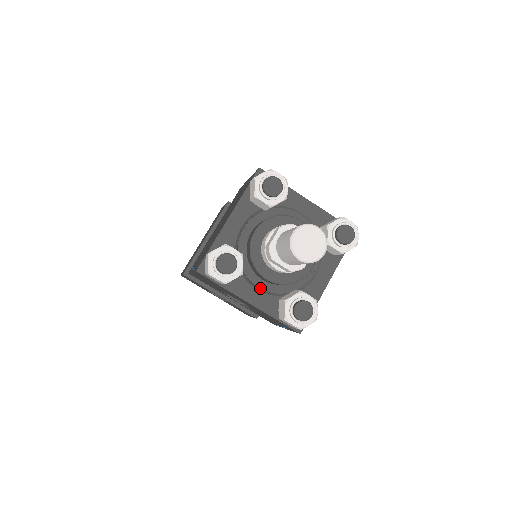
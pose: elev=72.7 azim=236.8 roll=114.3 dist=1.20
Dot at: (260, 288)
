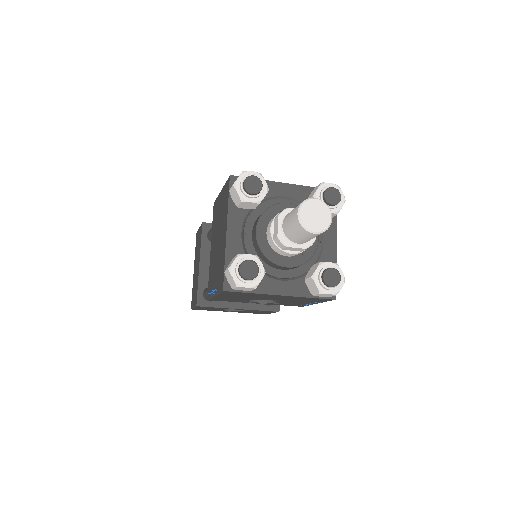
Dot at: (283, 278)
